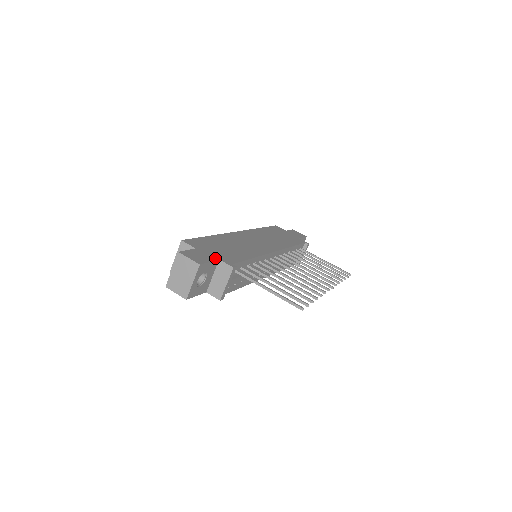
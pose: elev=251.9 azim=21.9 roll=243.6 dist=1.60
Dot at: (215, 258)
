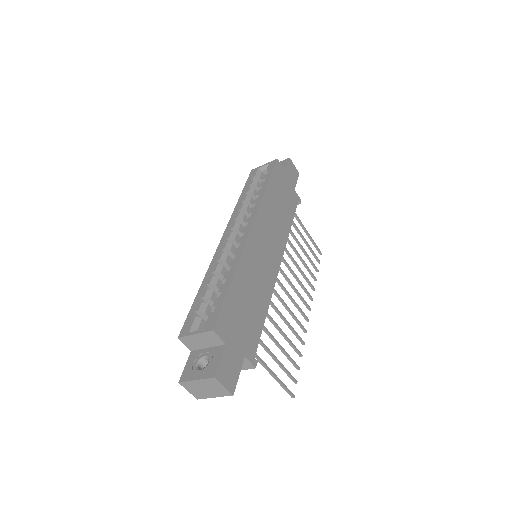
Dot at: (242, 357)
